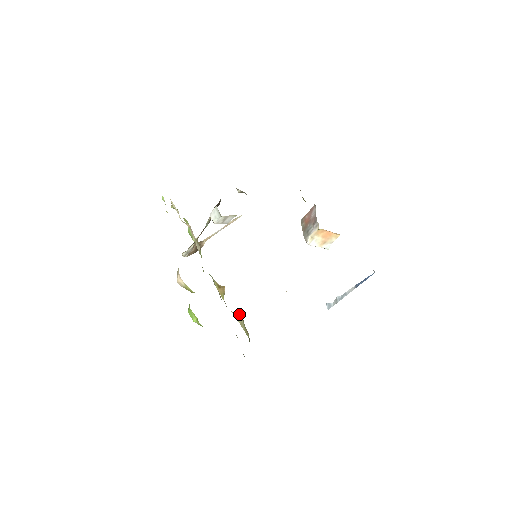
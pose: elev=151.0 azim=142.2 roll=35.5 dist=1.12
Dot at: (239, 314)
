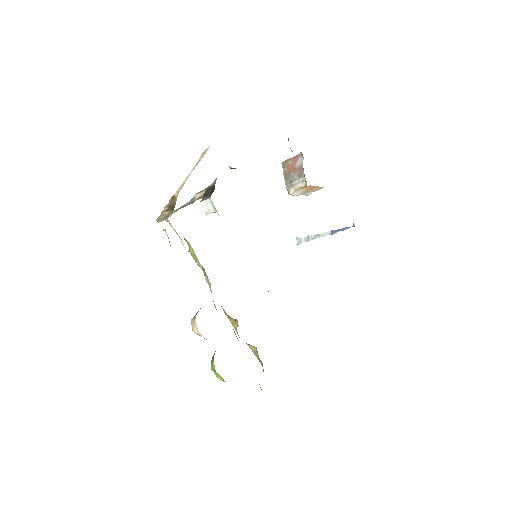
Dot at: (253, 346)
